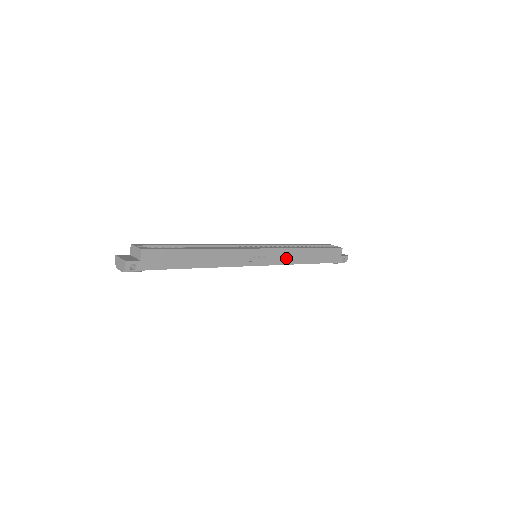
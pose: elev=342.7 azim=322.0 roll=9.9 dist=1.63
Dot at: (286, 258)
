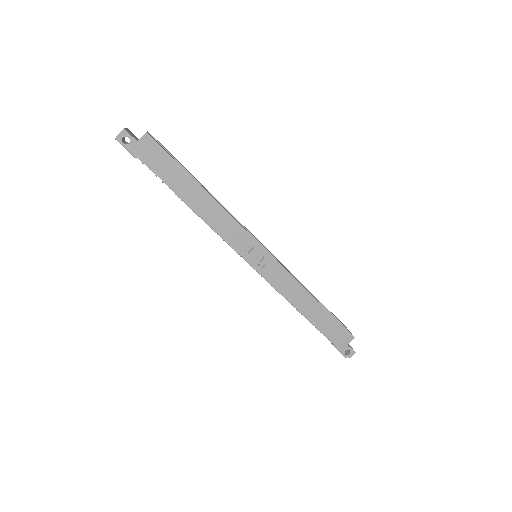
Dot at: (284, 285)
